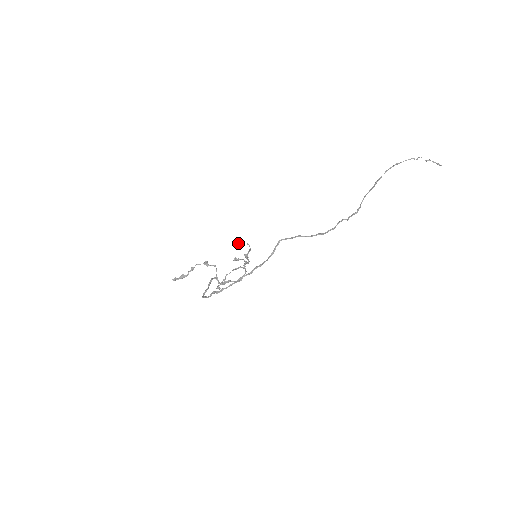
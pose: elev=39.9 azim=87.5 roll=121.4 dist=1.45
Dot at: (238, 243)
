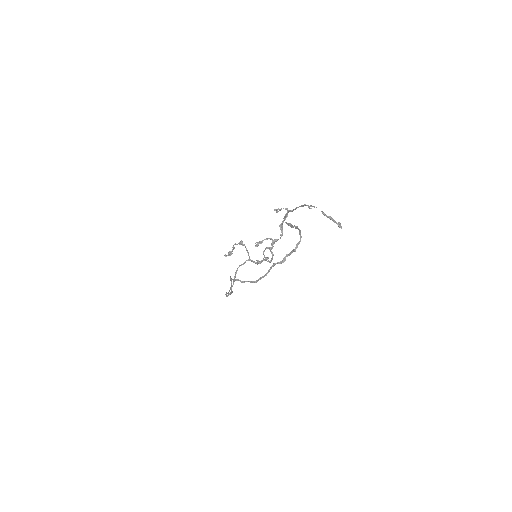
Dot at: (275, 209)
